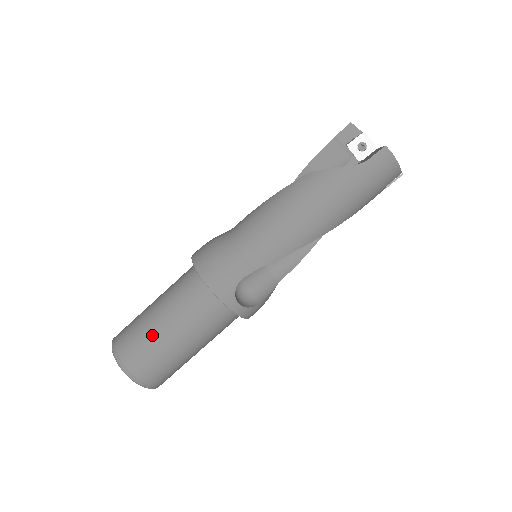
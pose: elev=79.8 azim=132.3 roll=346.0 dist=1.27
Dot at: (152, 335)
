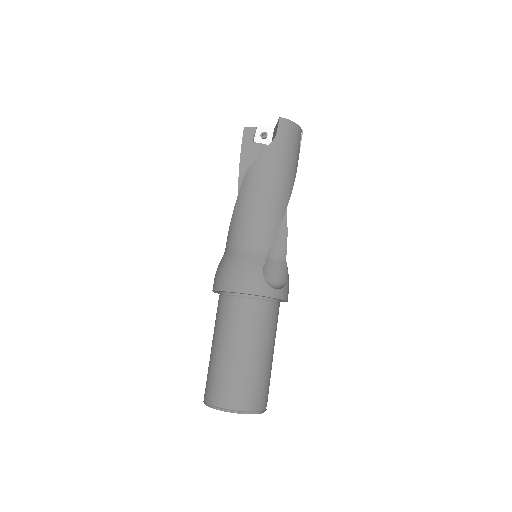
Dot at: (233, 365)
